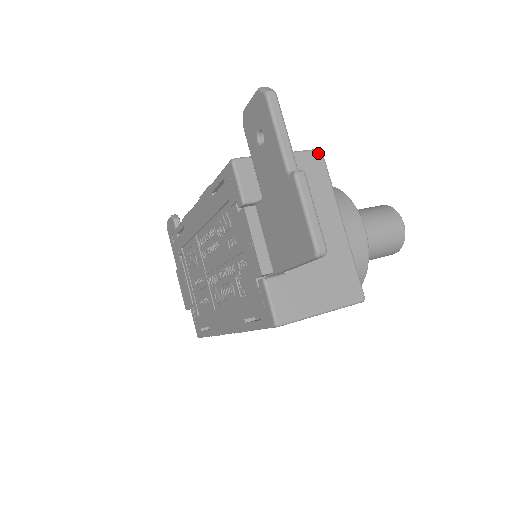
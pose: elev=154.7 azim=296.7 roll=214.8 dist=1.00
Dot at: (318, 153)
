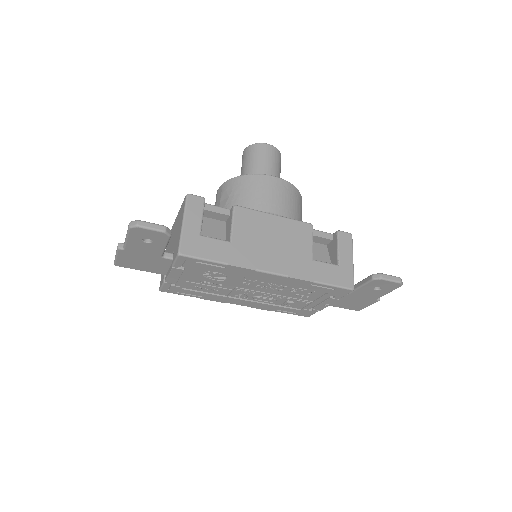
Dot at: (351, 238)
